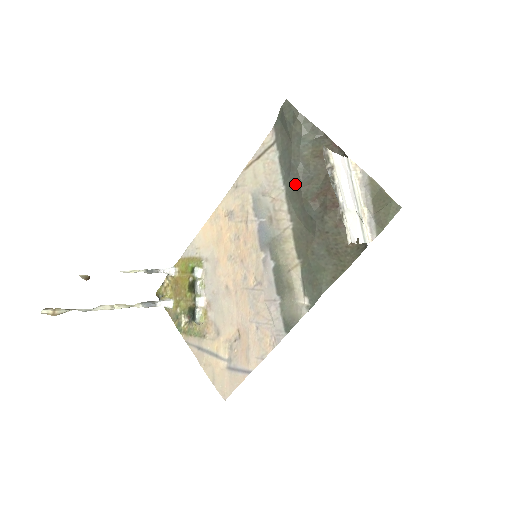
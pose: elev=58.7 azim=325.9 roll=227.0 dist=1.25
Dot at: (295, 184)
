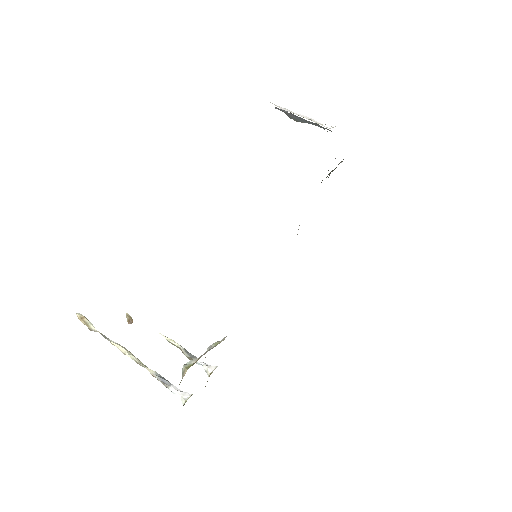
Dot at: occluded
